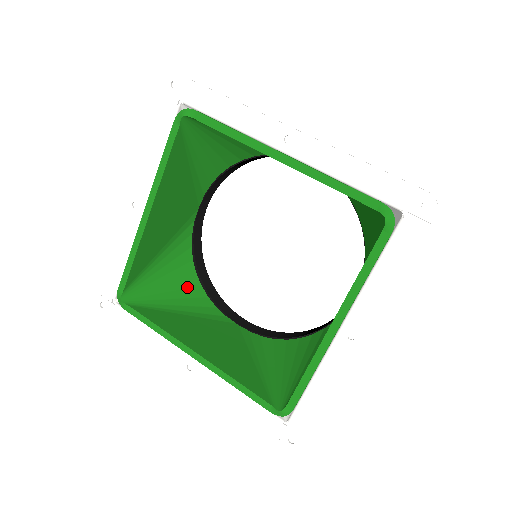
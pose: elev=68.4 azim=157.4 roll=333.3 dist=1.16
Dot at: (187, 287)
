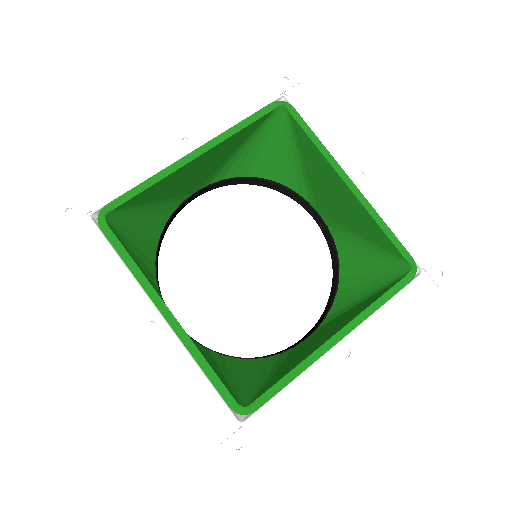
Dot at: (147, 254)
